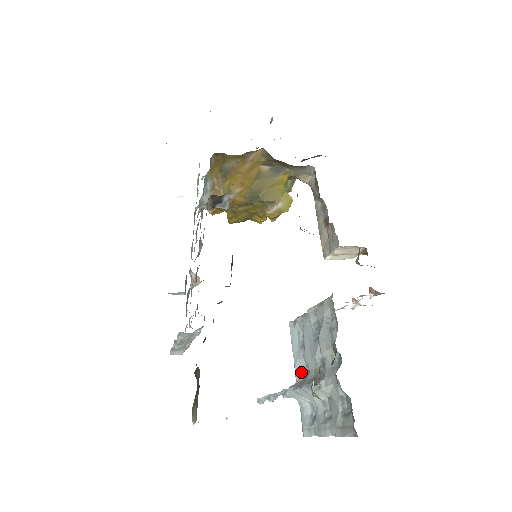
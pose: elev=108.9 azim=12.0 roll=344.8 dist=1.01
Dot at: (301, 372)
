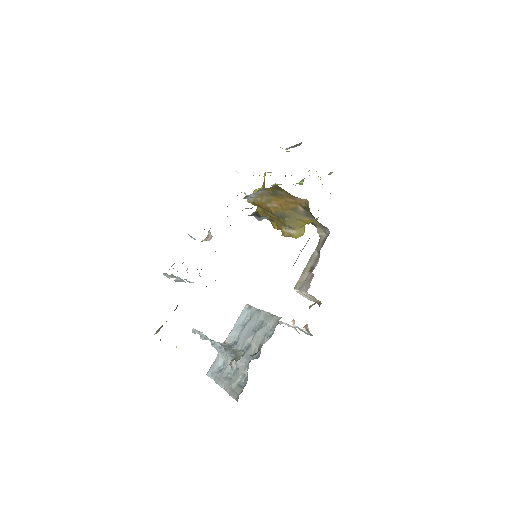
Dot at: (232, 339)
